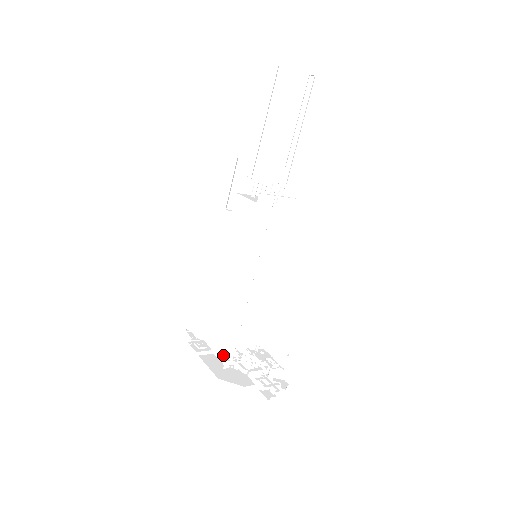
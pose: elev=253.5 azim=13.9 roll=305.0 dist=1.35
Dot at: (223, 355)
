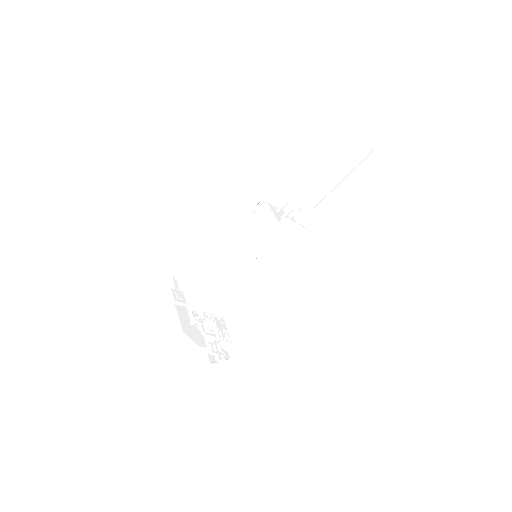
Dot at: (193, 312)
